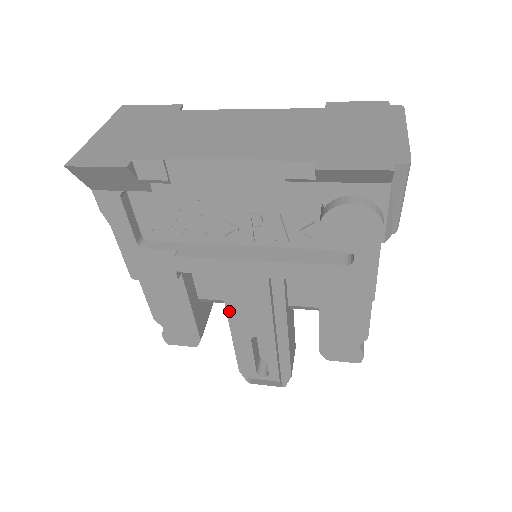
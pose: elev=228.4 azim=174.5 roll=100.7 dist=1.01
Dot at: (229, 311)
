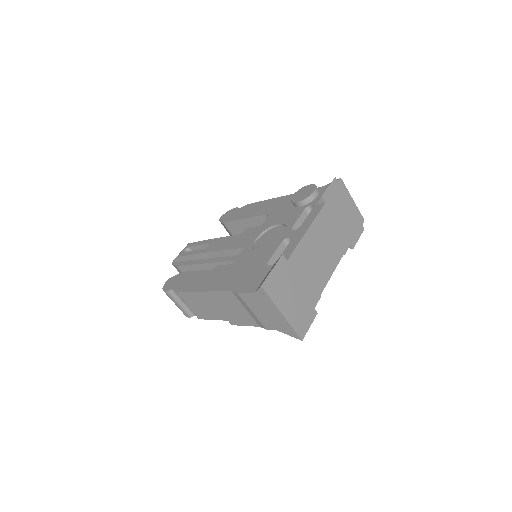
Dot at: occluded
